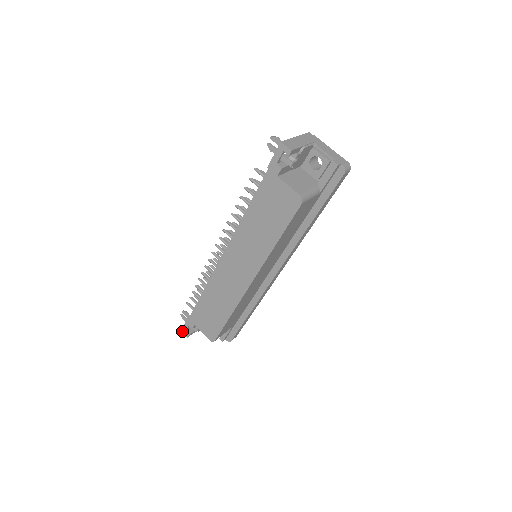
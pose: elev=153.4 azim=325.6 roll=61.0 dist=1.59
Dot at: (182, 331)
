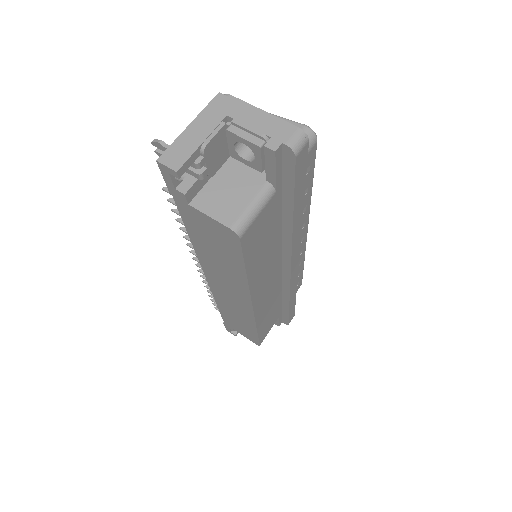
Dot at: occluded
